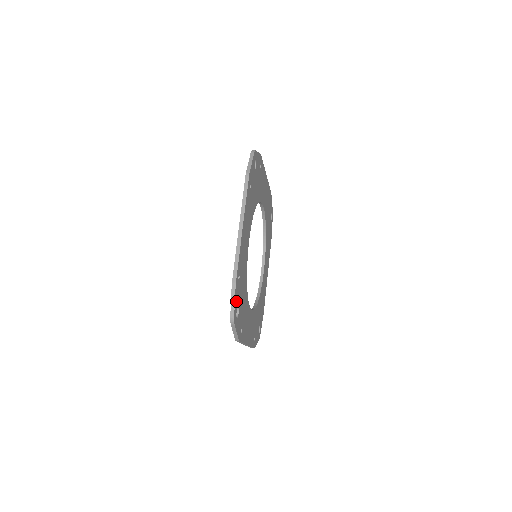
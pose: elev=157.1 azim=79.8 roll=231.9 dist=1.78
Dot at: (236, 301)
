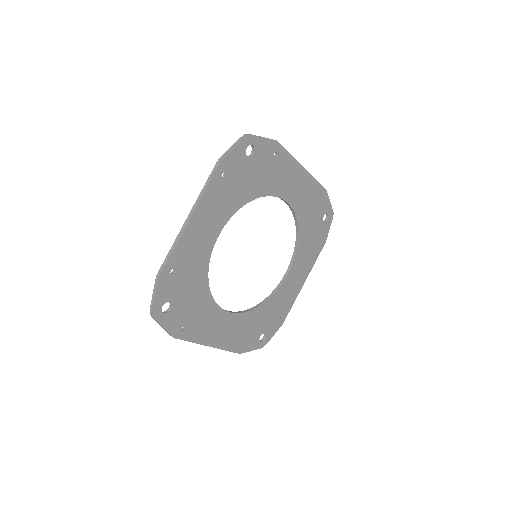
Dot at: (162, 295)
